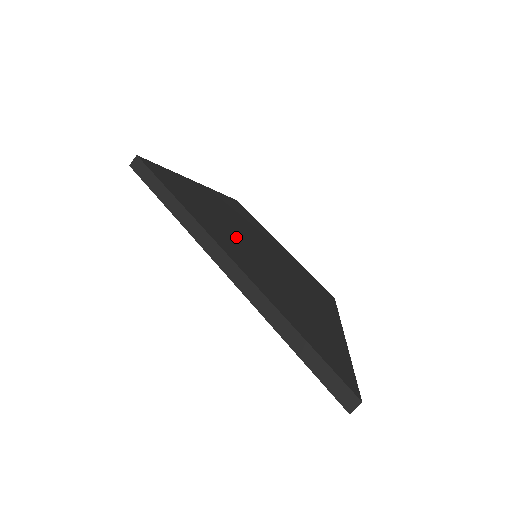
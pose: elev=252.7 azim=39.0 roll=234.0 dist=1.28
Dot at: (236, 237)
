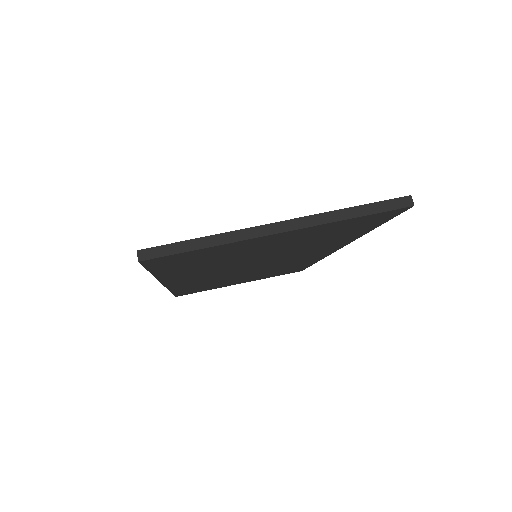
Dot at: occluded
